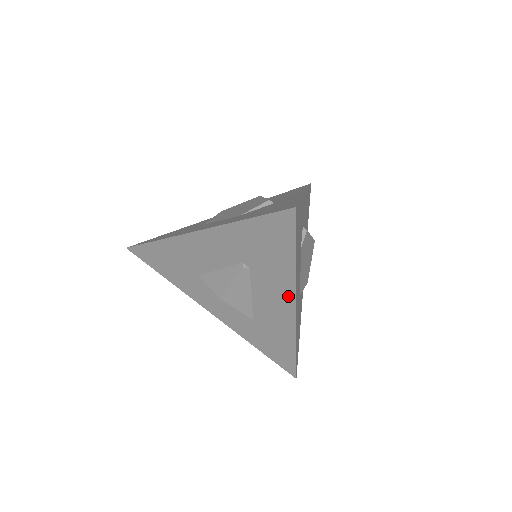
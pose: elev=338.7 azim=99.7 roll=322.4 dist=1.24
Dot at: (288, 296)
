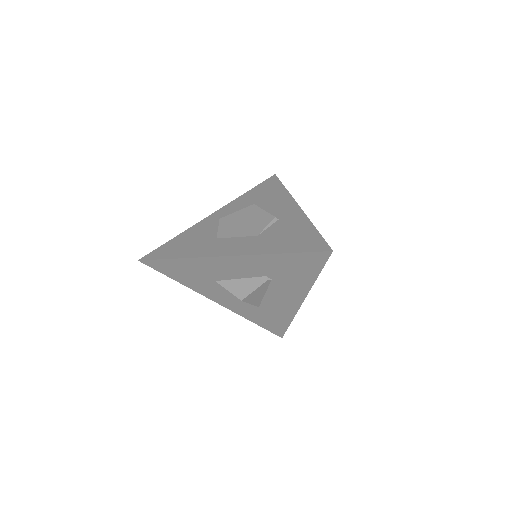
Dot at: (300, 295)
